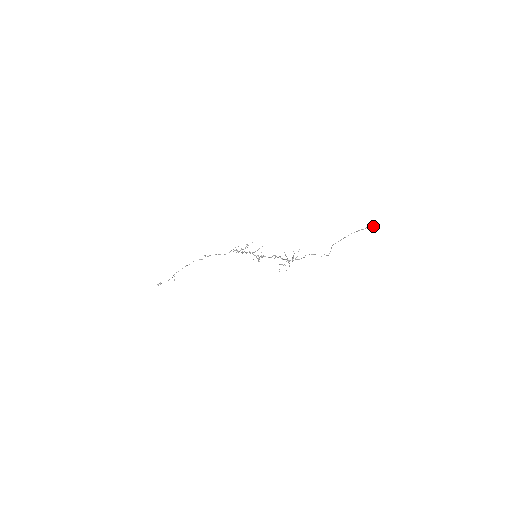
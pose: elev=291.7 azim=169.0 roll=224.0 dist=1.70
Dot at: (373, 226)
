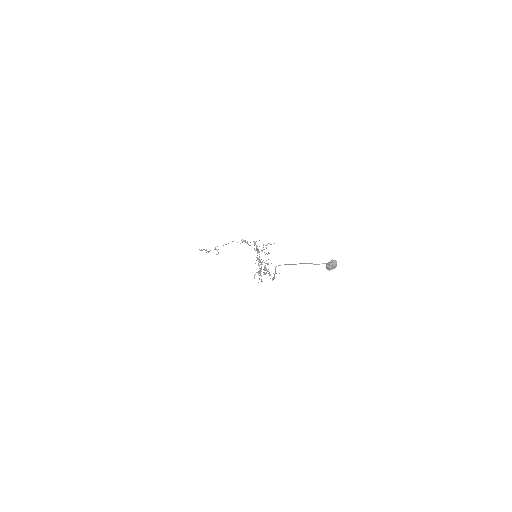
Dot at: (327, 266)
